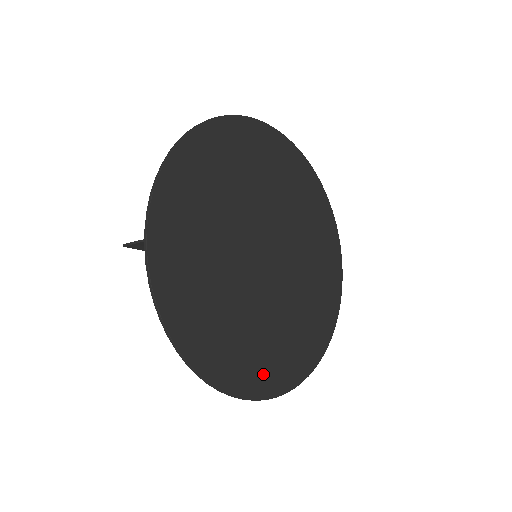
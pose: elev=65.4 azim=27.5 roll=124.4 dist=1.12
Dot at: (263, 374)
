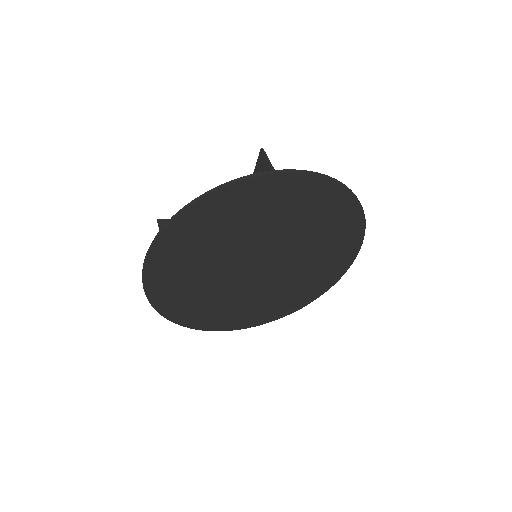
Dot at: (238, 321)
